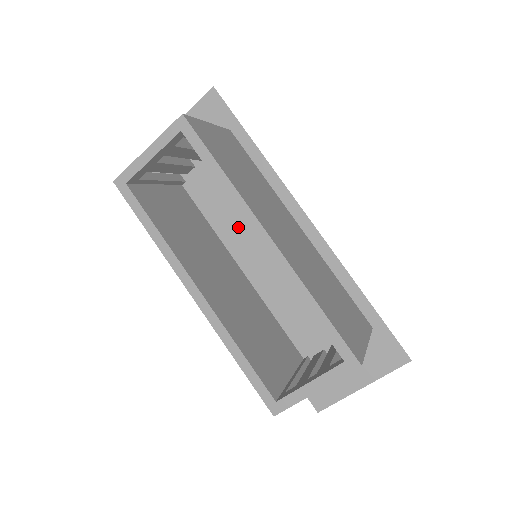
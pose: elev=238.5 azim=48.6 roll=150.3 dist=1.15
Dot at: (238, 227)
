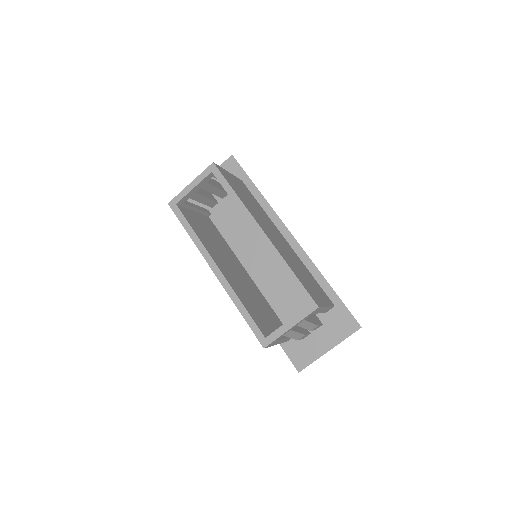
Dot at: (245, 242)
